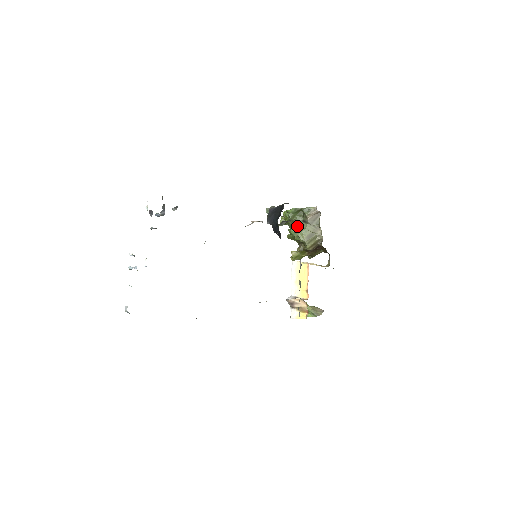
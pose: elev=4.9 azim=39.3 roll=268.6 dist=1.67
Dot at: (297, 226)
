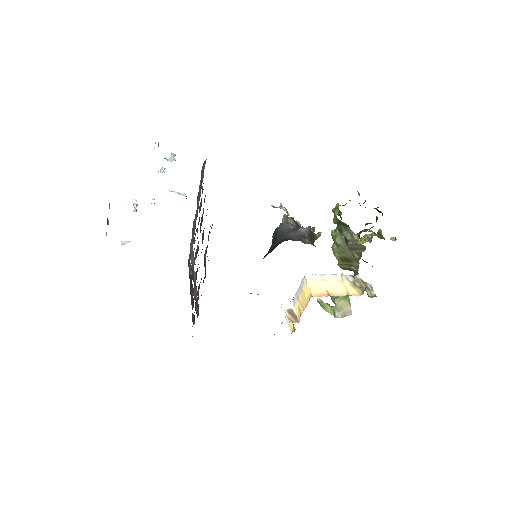
Dot at: (337, 238)
